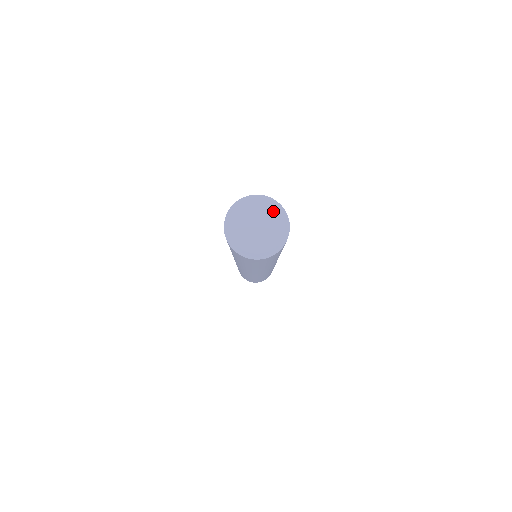
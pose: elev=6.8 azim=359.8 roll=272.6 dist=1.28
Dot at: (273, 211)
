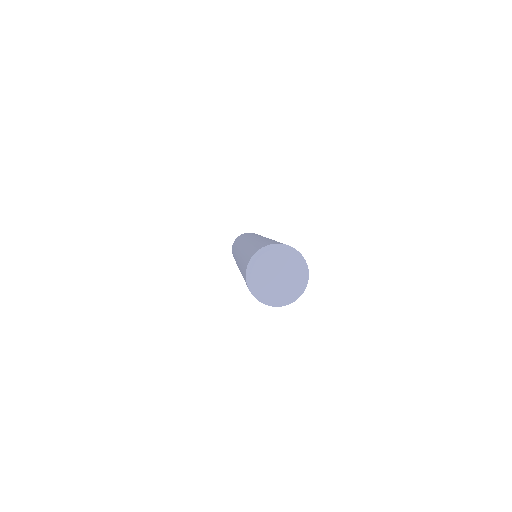
Dot at: (284, 256)
